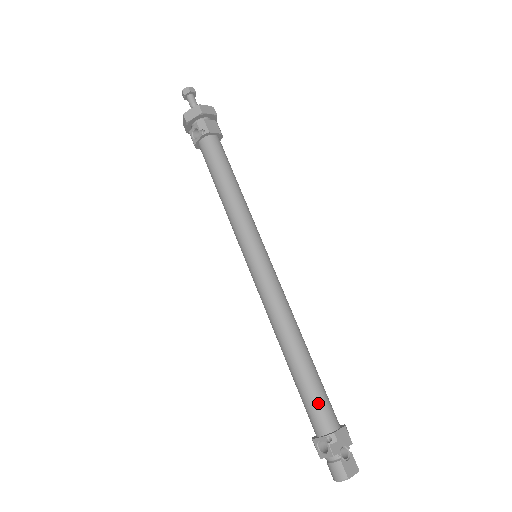
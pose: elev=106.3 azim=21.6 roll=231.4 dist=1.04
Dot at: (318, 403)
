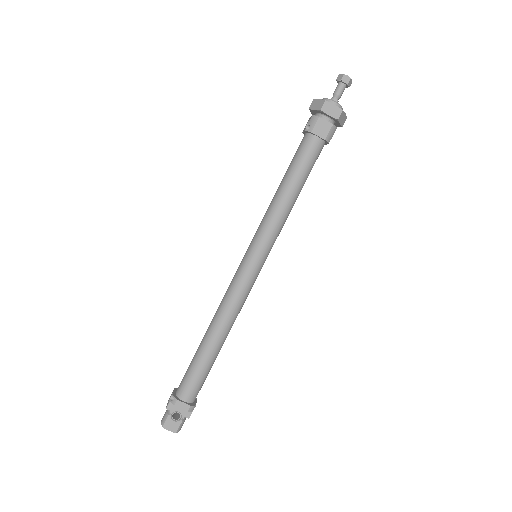
Dot at: (189, 377)
